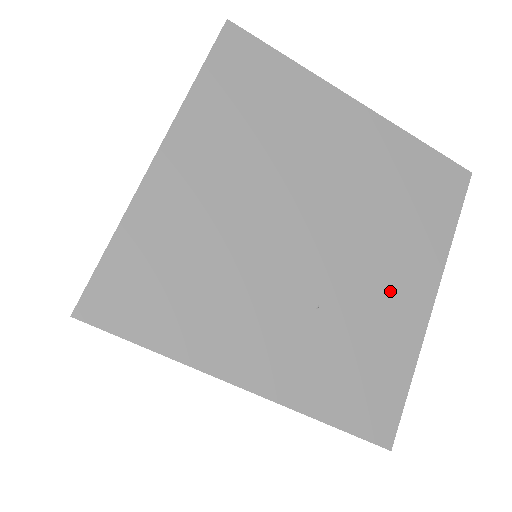
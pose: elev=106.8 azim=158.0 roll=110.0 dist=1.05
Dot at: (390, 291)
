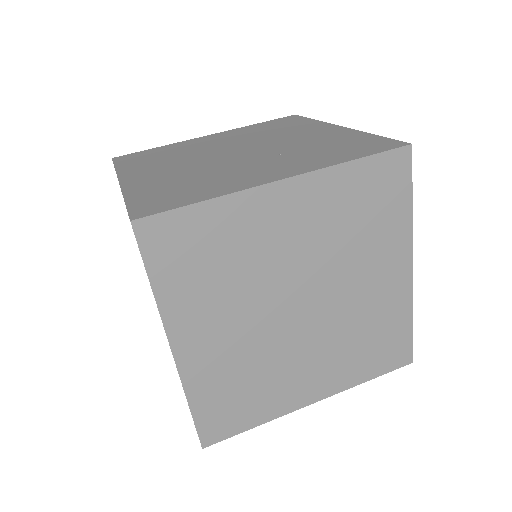
Dot at: (312, 136)
